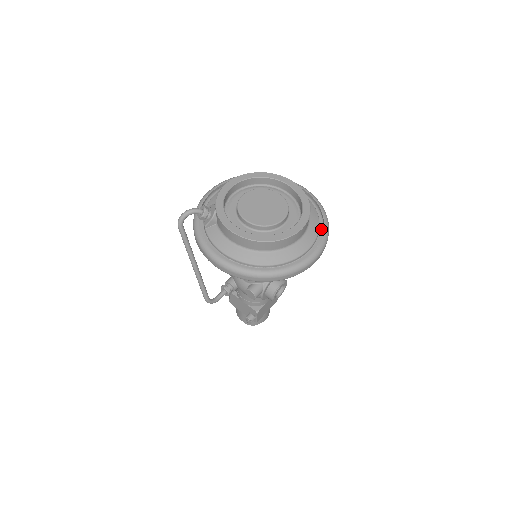
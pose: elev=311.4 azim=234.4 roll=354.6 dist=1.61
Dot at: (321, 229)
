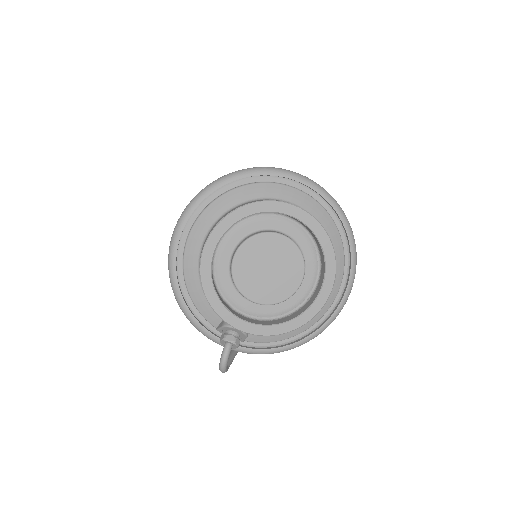
Dot at: (319, 200)
